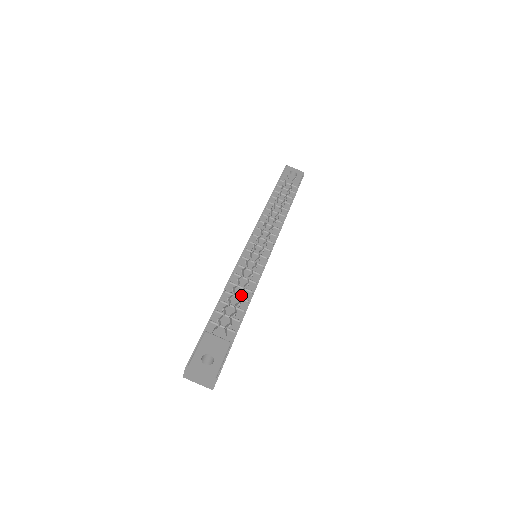
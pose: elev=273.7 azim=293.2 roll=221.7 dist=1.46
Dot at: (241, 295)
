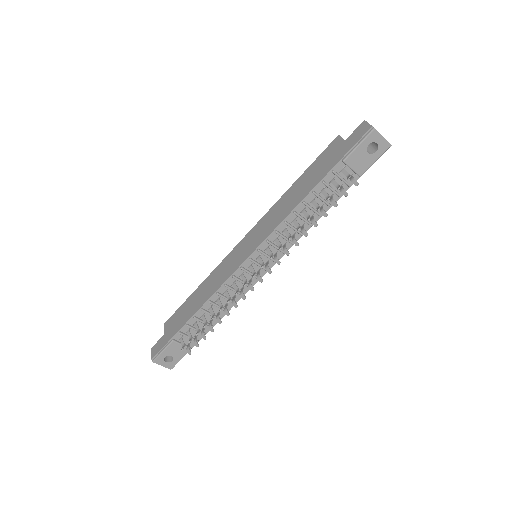
Dot at: (210, 330)
